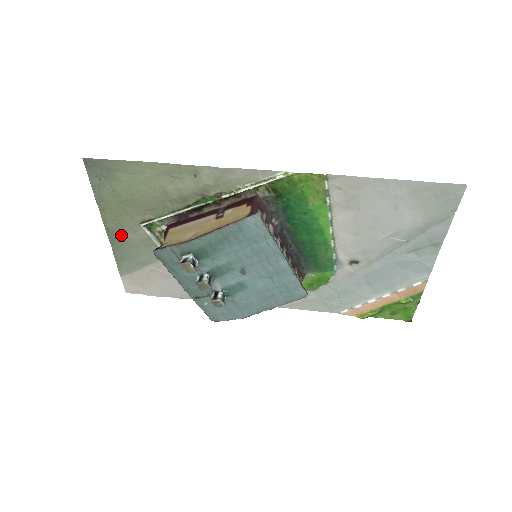
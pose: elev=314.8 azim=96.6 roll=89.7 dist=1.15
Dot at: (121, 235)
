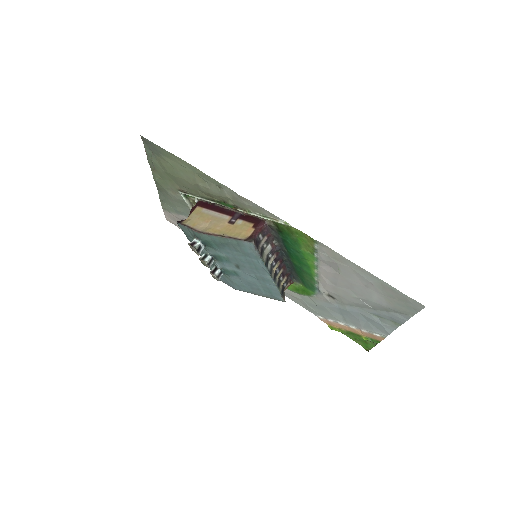
Dot at: (165, 189)
